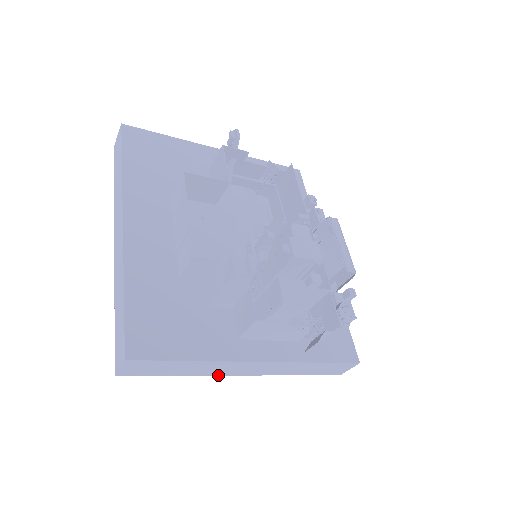
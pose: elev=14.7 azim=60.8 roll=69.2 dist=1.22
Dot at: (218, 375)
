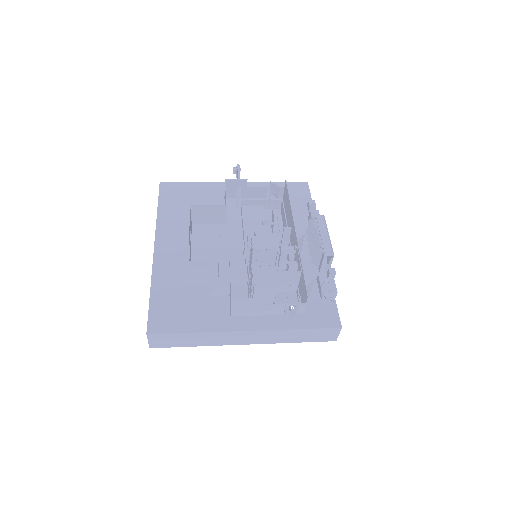
Dot at: occluded
